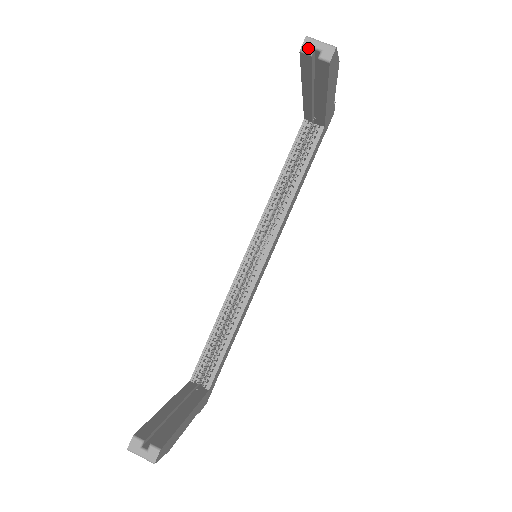
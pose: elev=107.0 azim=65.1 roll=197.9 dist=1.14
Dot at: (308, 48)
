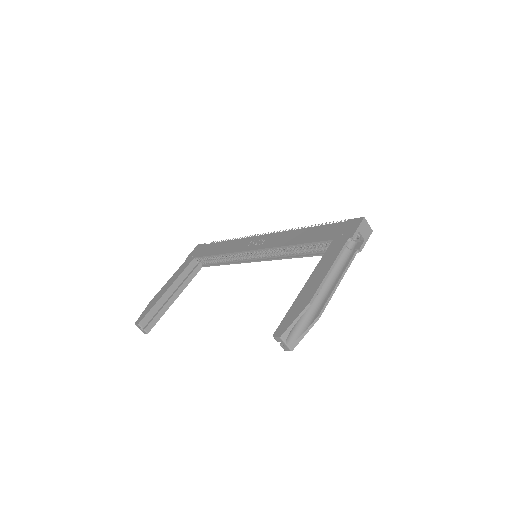
Dot at: (277, 340)
